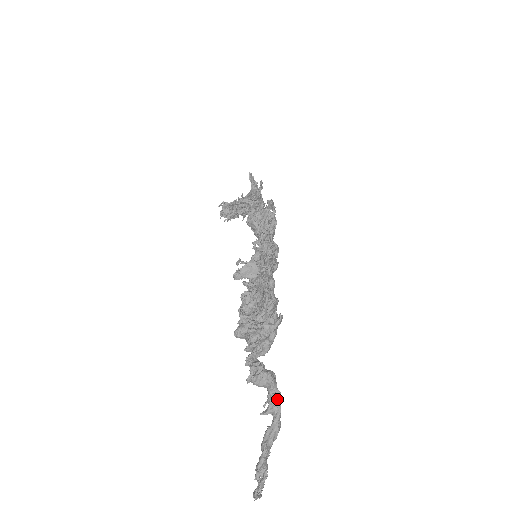
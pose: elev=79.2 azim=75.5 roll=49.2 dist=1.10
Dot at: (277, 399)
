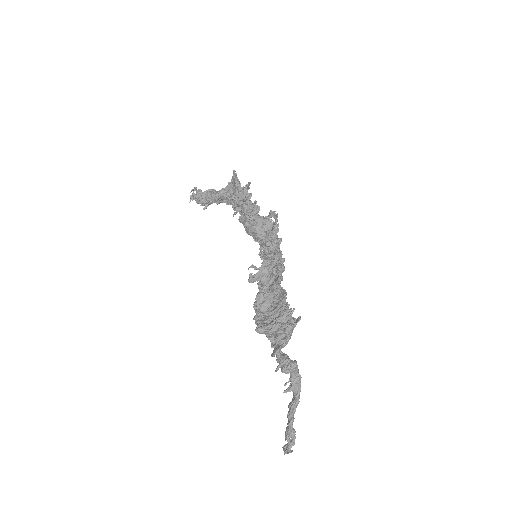
Dot at: (299, 381)
